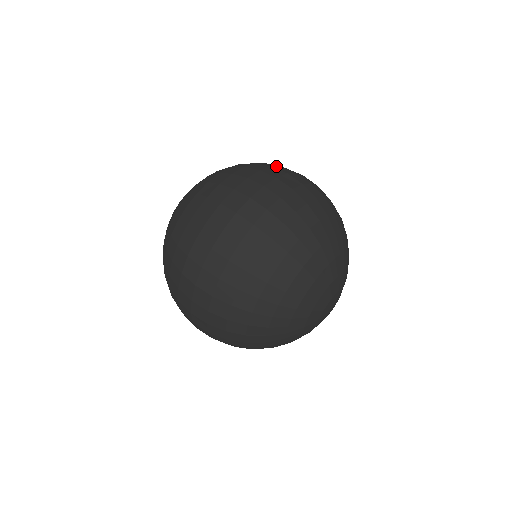
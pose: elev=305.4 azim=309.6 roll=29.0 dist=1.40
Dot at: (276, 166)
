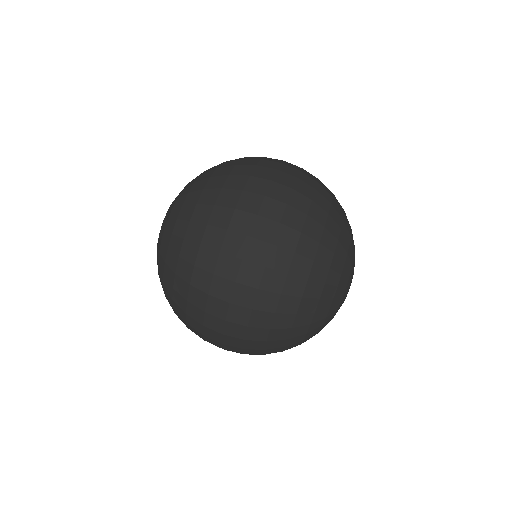
Dot at: (259, 162)
